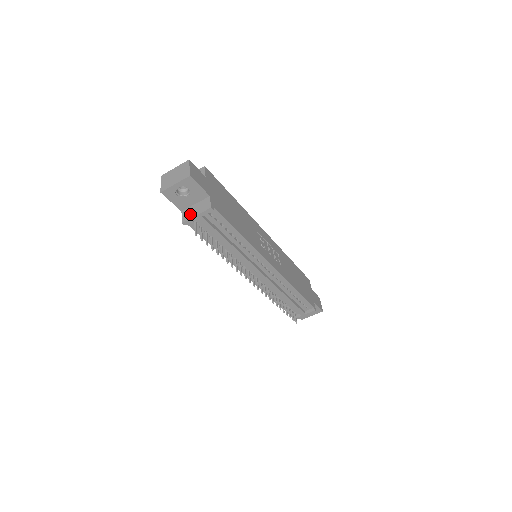
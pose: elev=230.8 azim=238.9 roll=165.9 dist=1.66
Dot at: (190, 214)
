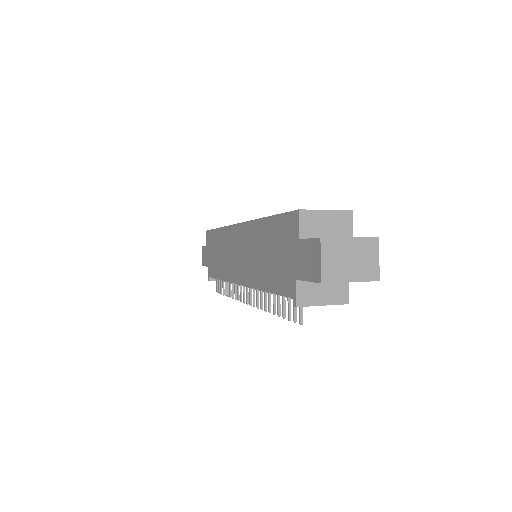
Dot at: (313, 297)
